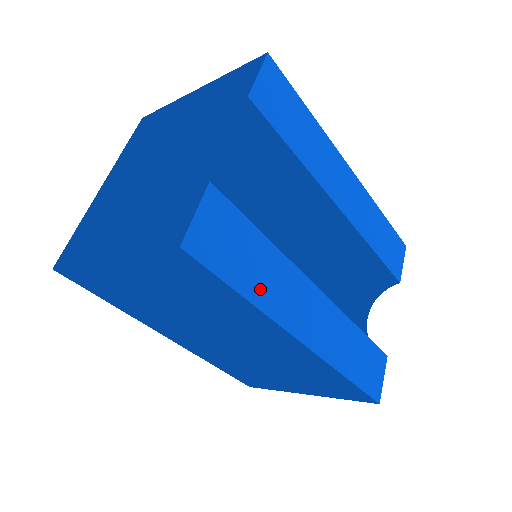
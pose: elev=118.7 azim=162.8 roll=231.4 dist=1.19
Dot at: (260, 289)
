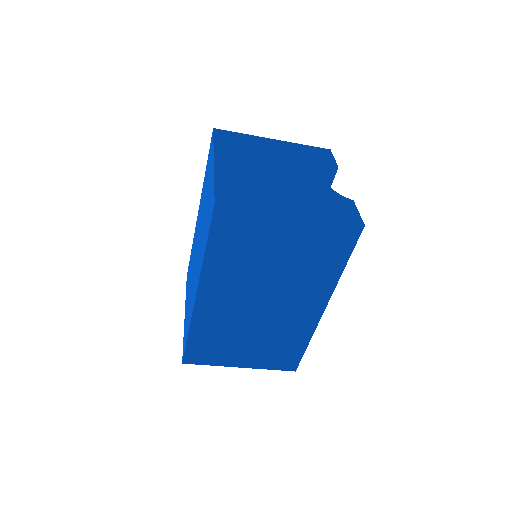
Dot at: occluded
